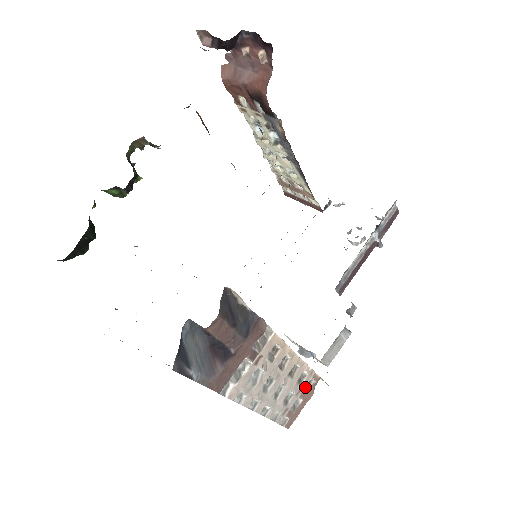
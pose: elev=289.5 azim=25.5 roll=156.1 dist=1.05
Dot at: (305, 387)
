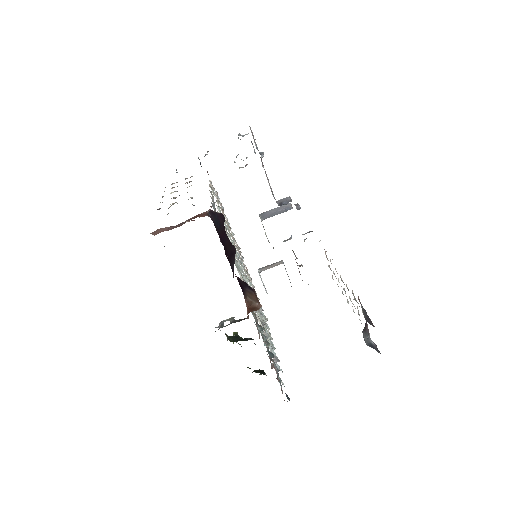
Dot at: (328, 260)
